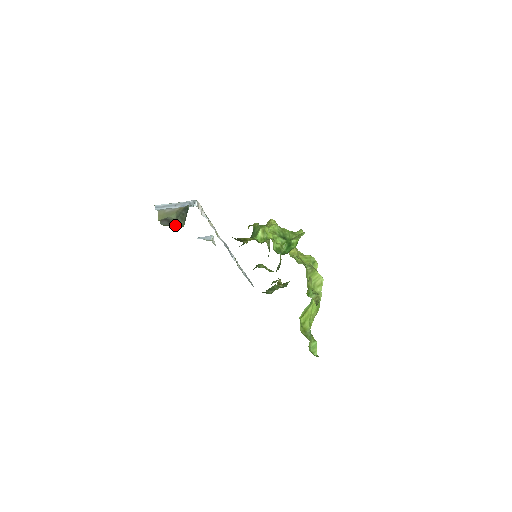
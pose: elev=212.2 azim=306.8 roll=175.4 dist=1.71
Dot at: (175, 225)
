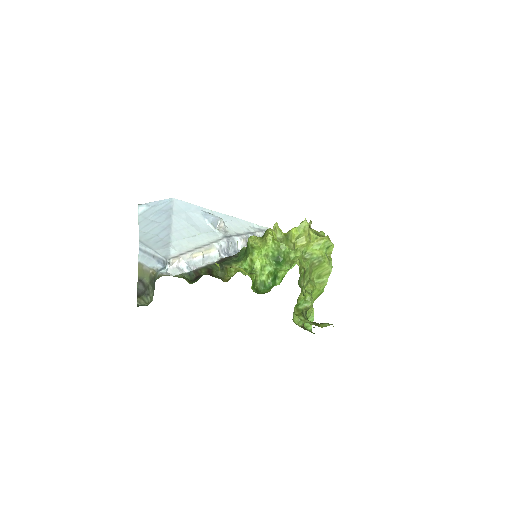
Dot at: (146, 296)
